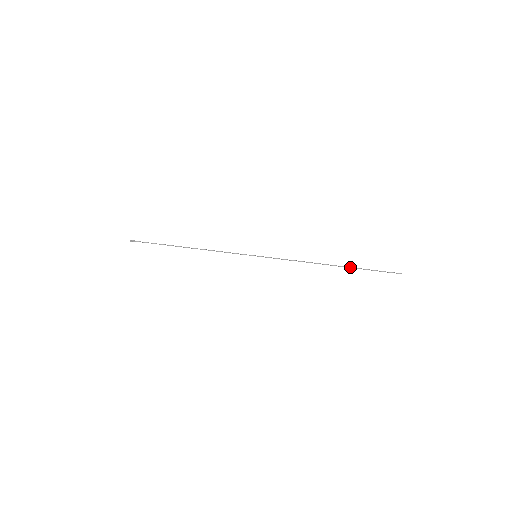
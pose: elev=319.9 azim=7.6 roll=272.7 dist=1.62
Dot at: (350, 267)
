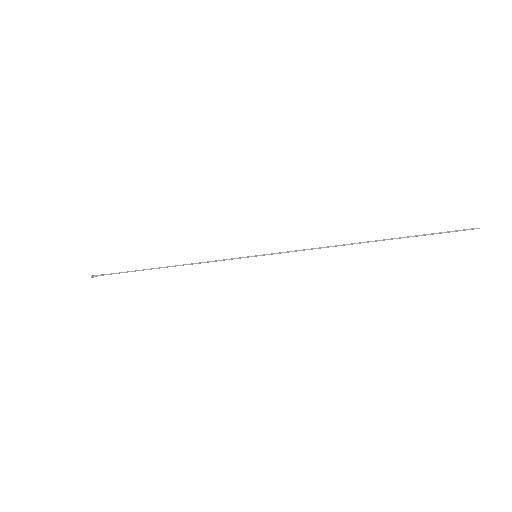
Dot at: (395, 238)
